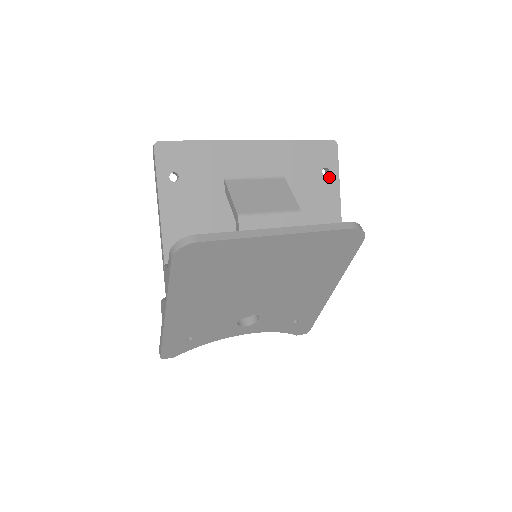
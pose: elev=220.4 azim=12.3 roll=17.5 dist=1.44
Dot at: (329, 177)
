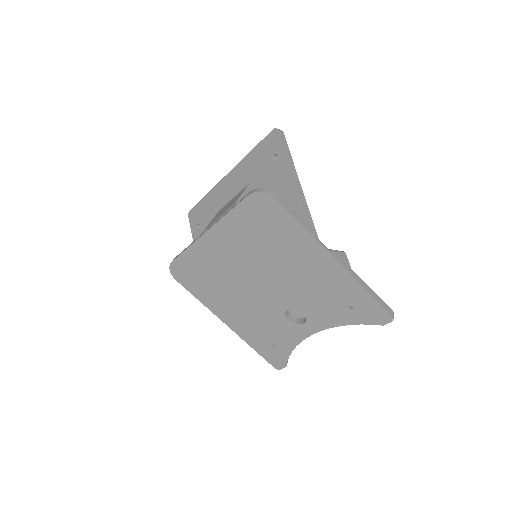
Dot at: (278, 160)
